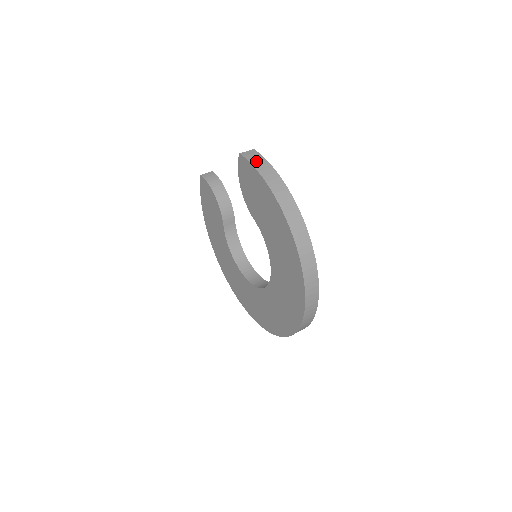
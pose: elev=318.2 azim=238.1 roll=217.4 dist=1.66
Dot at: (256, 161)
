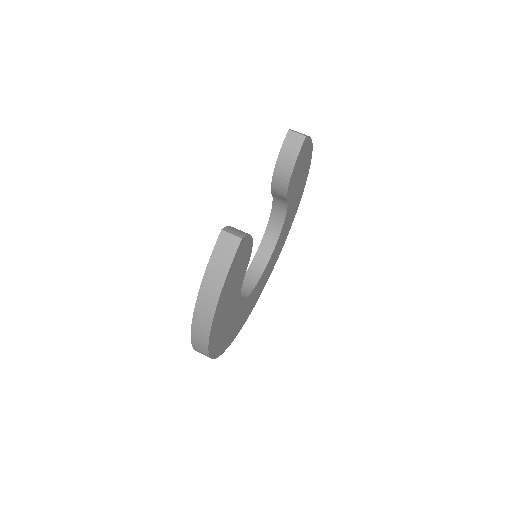
Dot at: (218, 259)
